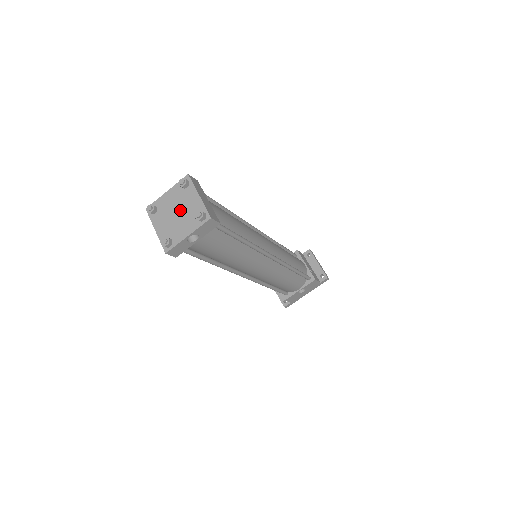
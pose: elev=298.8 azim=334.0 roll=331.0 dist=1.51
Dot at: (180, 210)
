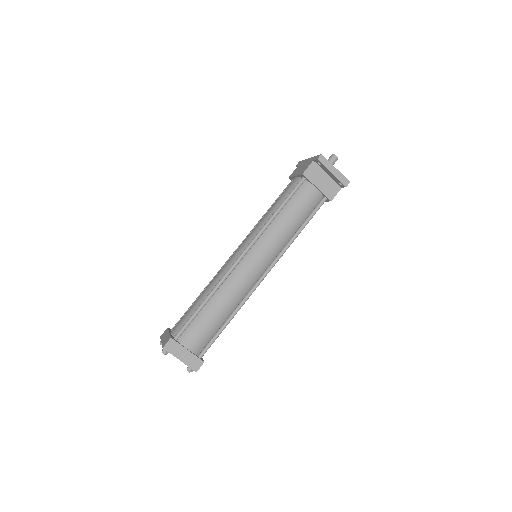
Dot at: occluded
